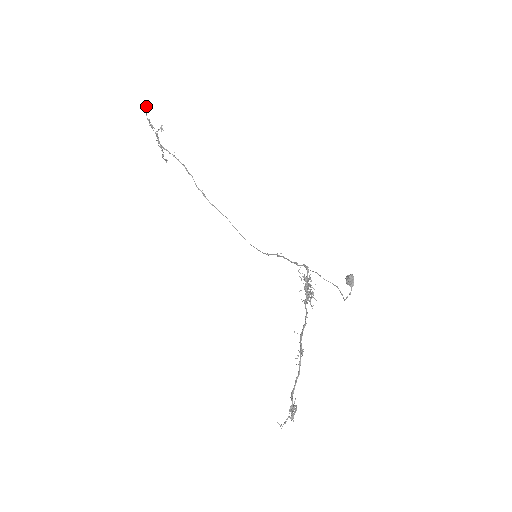
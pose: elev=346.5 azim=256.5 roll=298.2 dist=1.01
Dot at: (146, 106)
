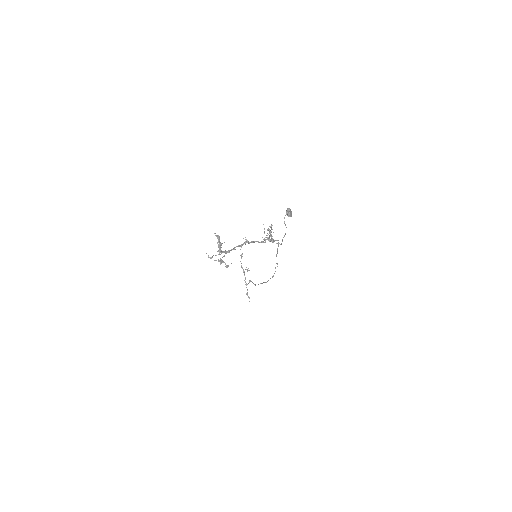
Dot at: (241, 256)
